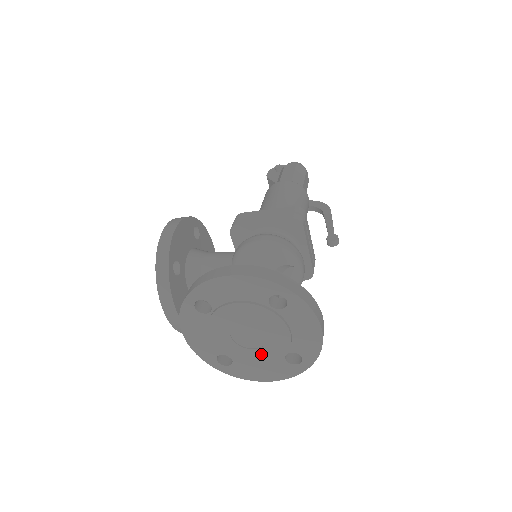
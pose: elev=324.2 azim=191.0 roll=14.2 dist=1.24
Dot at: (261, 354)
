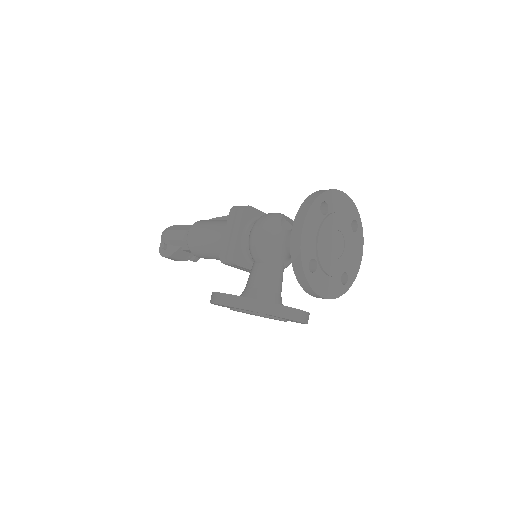
Dot at: (348, 246)
